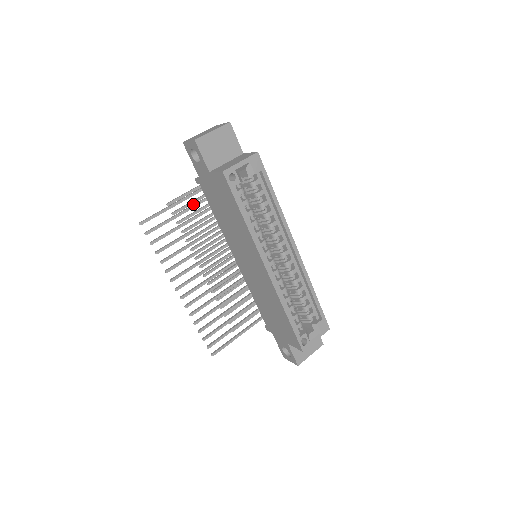
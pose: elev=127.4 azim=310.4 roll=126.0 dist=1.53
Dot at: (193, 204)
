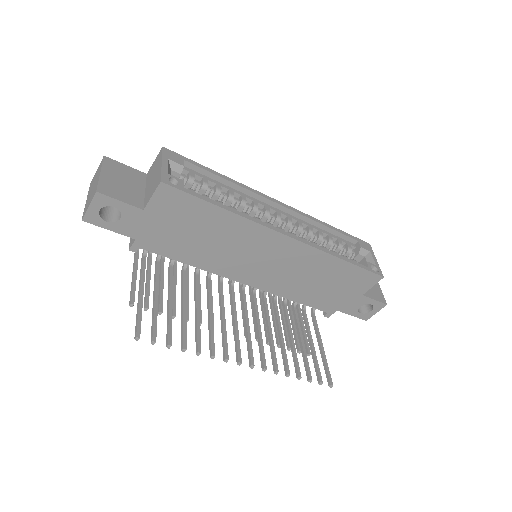
Dot at: (154, 276)
